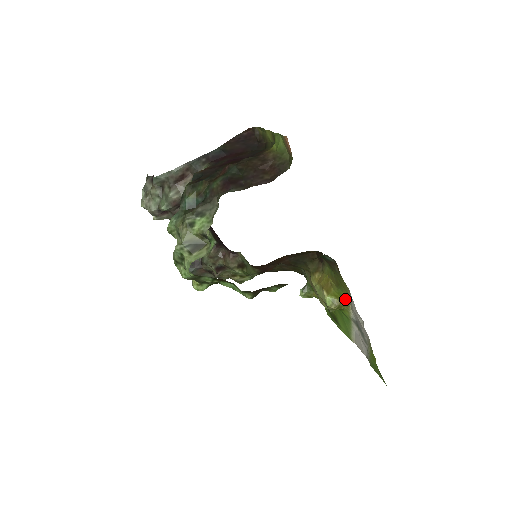
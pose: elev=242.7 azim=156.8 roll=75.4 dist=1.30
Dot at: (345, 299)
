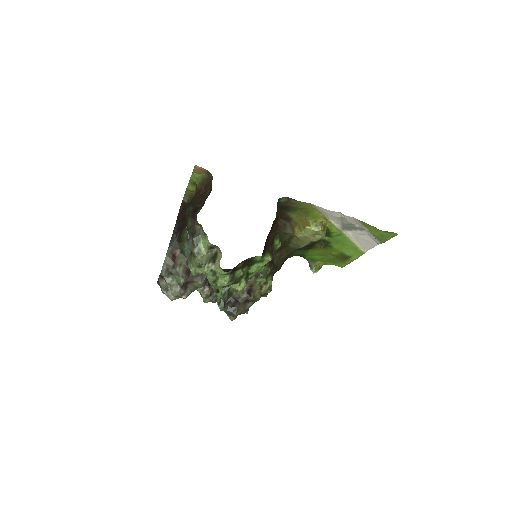
Dot at: (320, 217)
